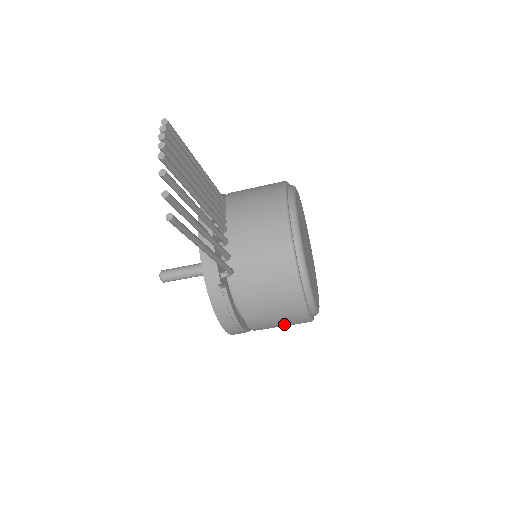
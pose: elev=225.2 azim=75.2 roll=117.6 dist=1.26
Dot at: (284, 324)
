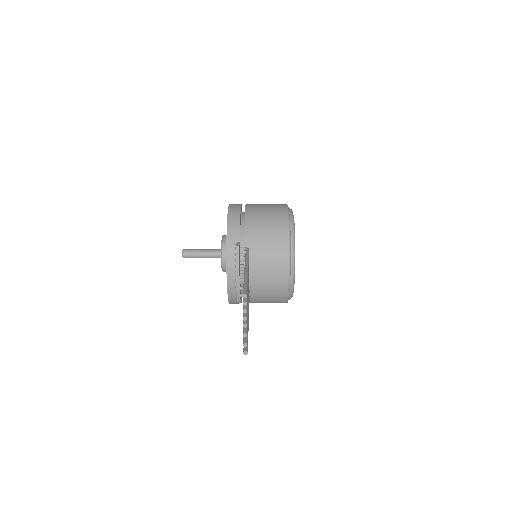
Dot at: occluded
